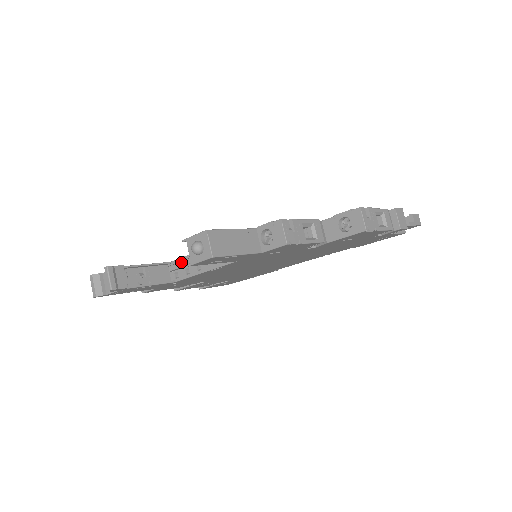
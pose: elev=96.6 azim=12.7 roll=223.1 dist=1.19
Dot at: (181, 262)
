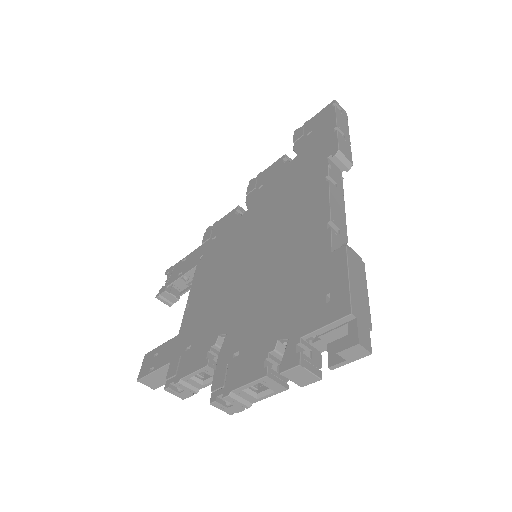
Dot at: occluded
